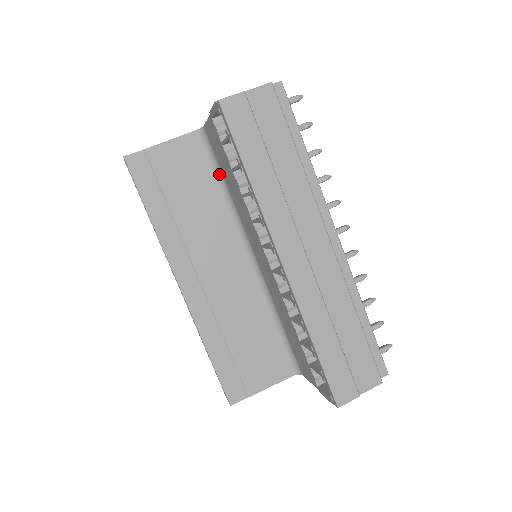
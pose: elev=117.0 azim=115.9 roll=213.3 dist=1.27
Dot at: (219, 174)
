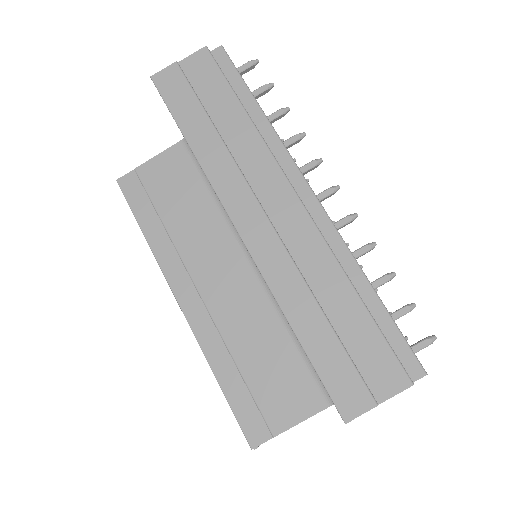
Dot at: occluded
